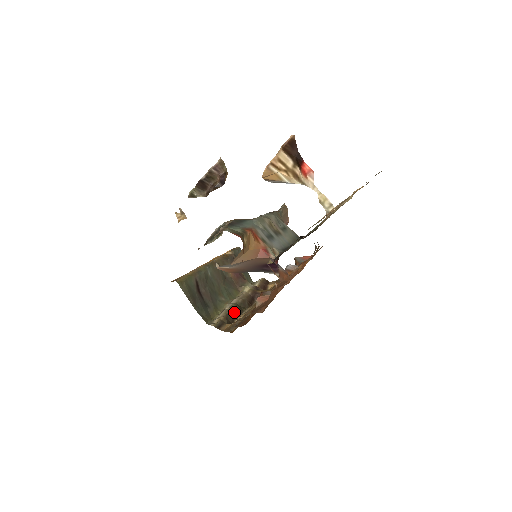
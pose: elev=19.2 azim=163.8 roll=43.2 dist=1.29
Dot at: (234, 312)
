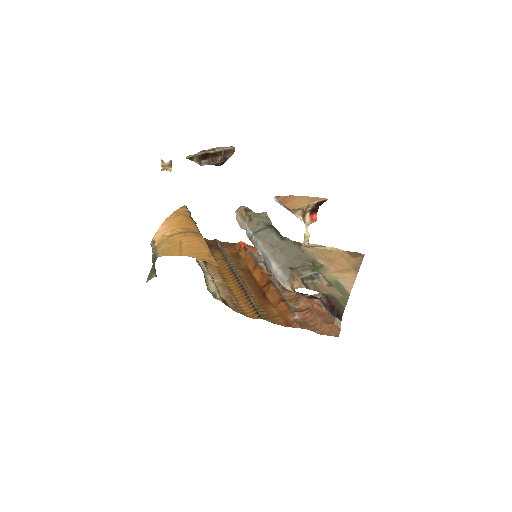
Dot at: occluded
